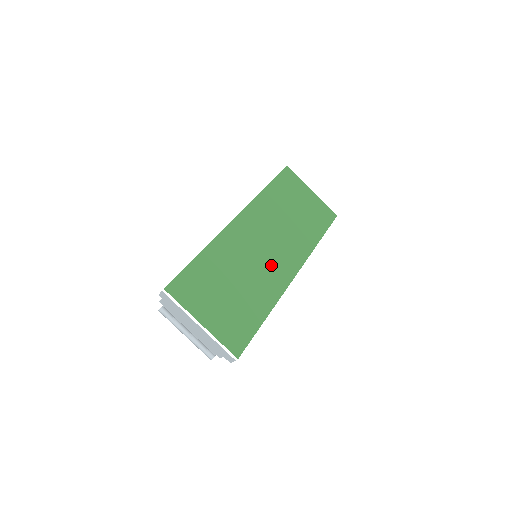
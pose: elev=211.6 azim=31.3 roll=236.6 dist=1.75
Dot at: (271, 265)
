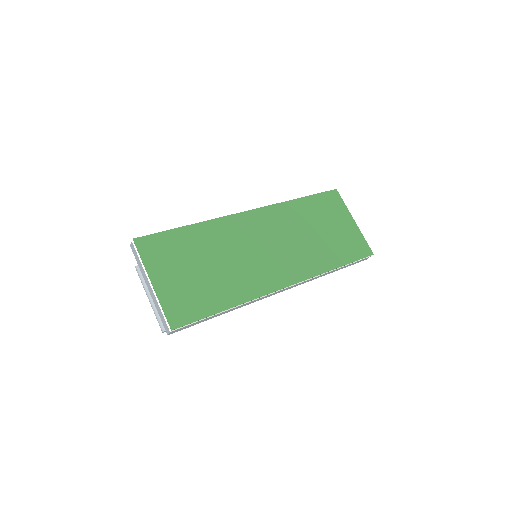
Dot at: (262, 266)
